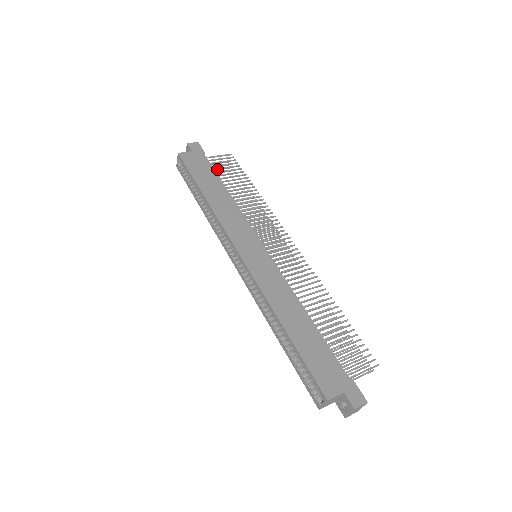
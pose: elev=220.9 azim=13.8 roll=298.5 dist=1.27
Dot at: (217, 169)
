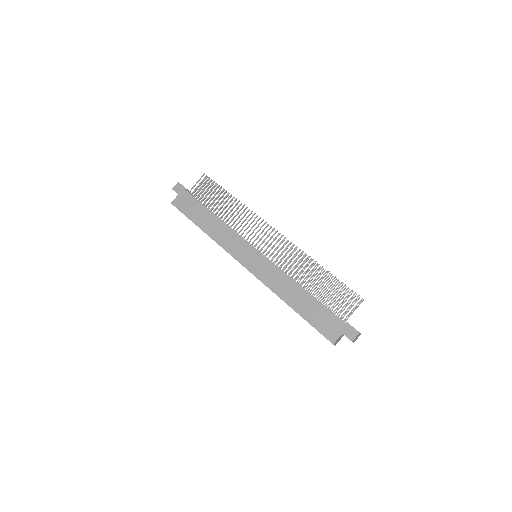
Dot at: occluded
